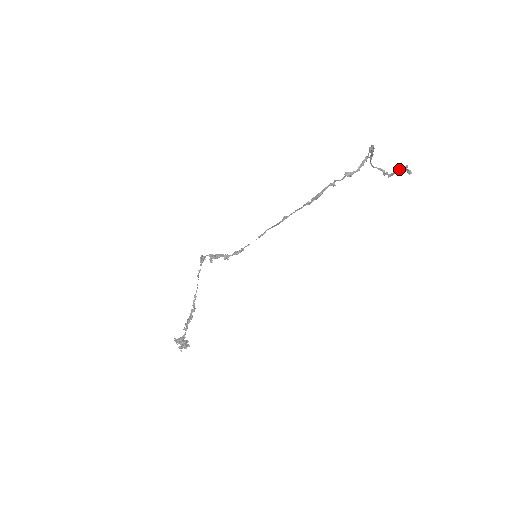
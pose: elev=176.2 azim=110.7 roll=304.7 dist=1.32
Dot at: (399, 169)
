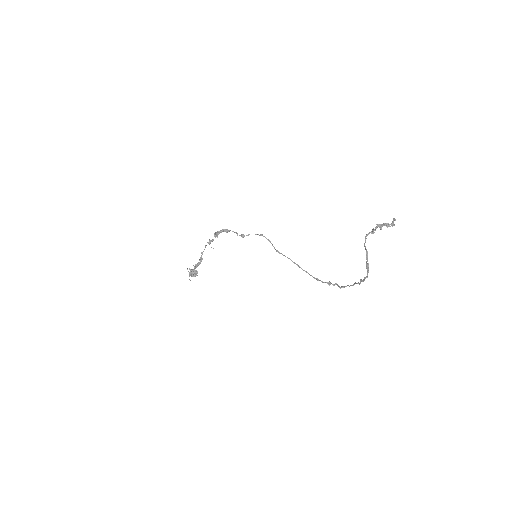
Dot at: (387, 225)
